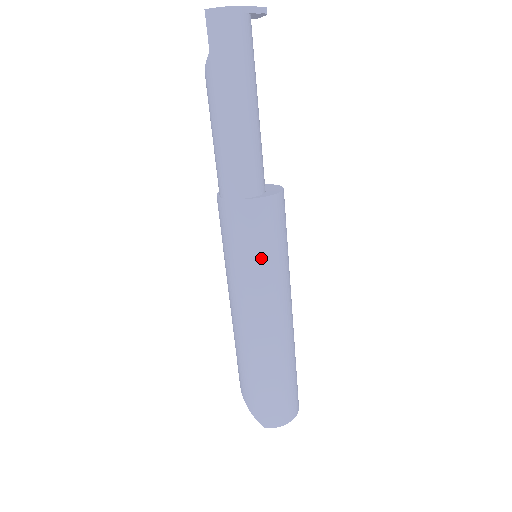
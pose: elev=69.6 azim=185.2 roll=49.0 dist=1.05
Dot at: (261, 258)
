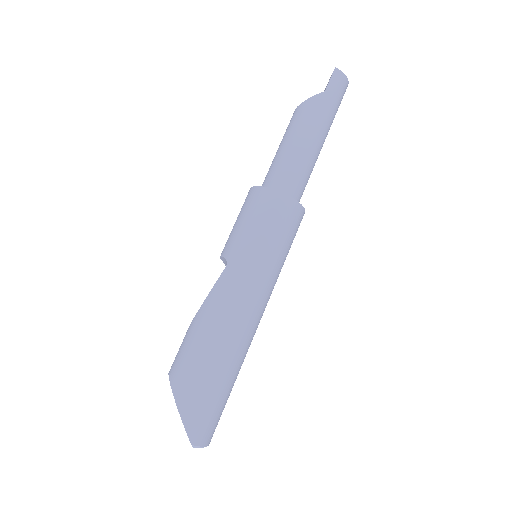
Dot at: (281, 255)
